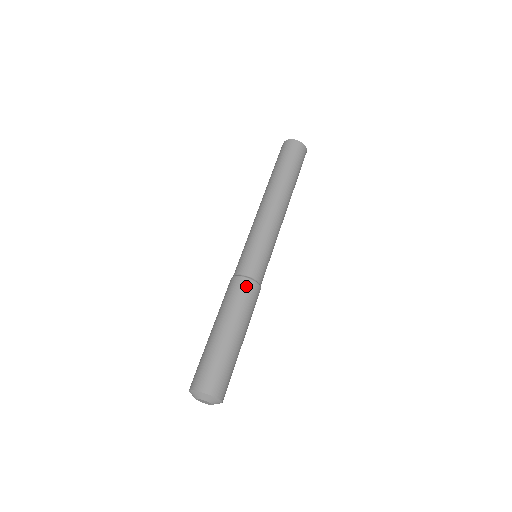
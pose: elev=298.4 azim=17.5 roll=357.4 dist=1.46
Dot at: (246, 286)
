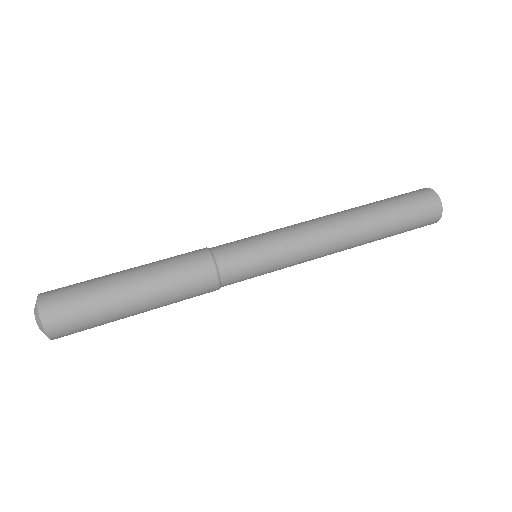
Dot at: (203, 271)
